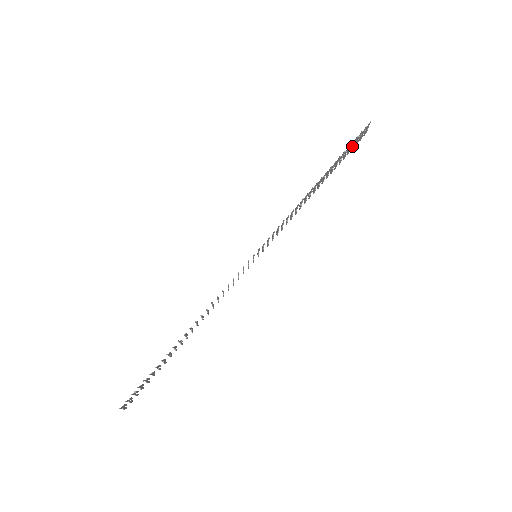
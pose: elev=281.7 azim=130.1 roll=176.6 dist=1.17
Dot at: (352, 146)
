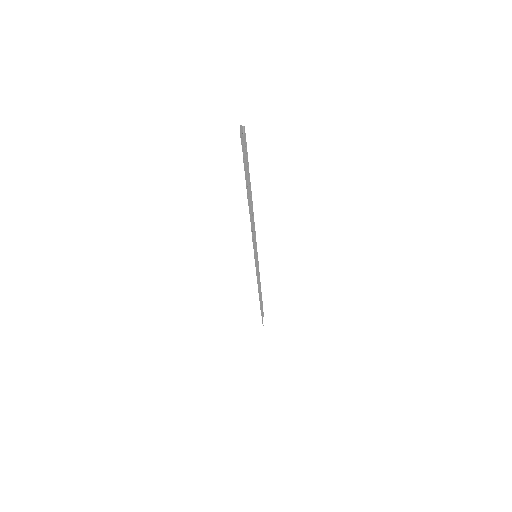
Dot at: occluded
